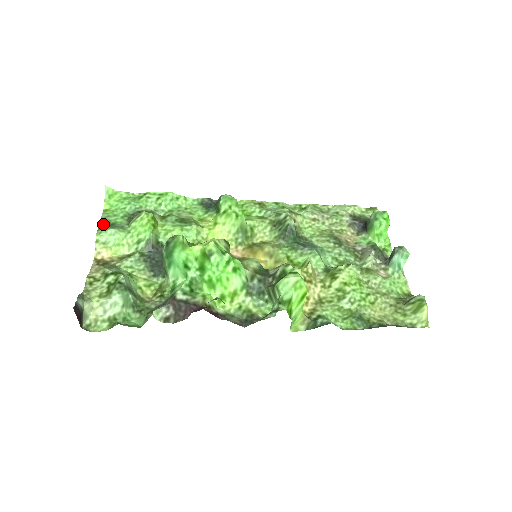
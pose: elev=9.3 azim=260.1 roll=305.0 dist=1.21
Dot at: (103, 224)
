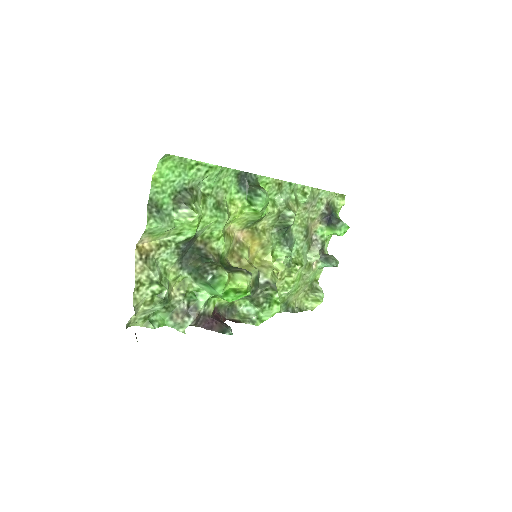
Dot at: (151, 205)
